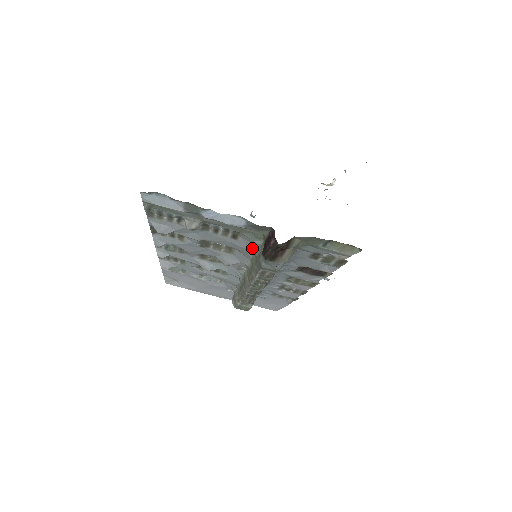
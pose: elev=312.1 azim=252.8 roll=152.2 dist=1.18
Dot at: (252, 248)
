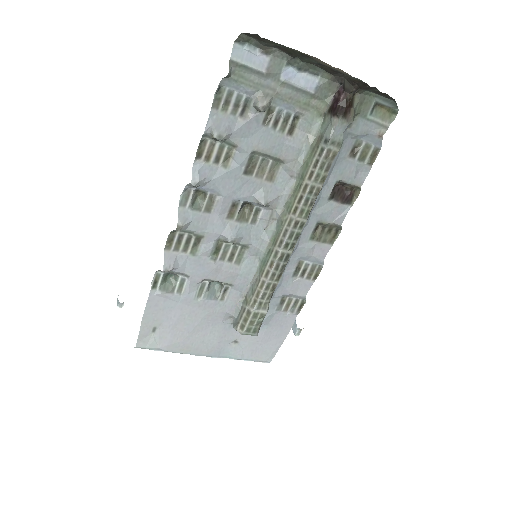
Dot at: (307, 142)
